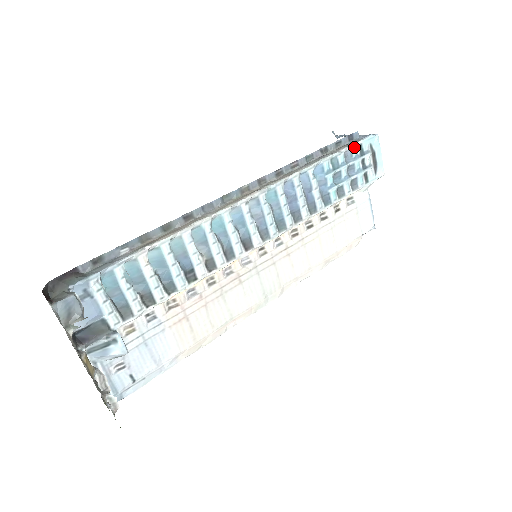
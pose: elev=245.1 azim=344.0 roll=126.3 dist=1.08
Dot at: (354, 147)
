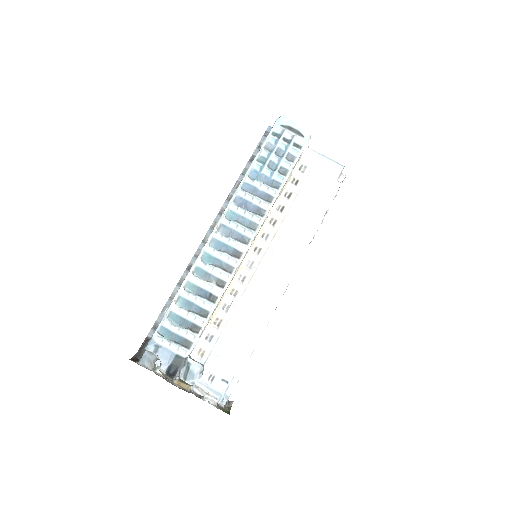
Dot at: (269, 139)
